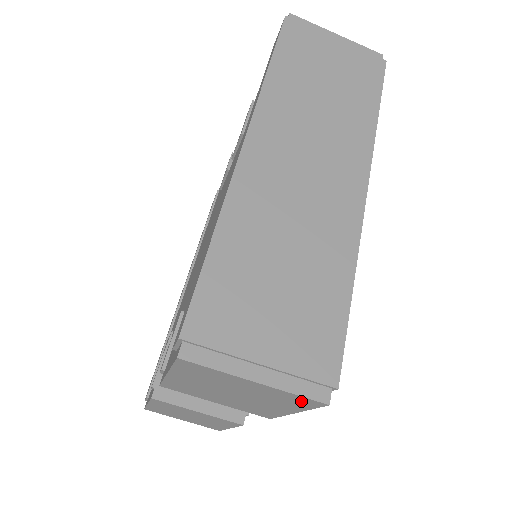
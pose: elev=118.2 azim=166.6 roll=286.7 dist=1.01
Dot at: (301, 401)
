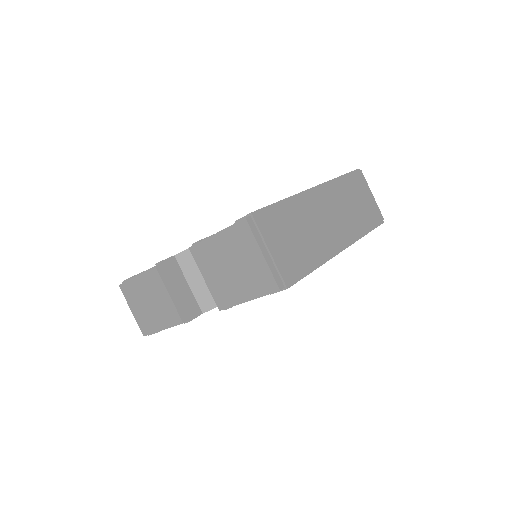
Dot at: (268, 283)
